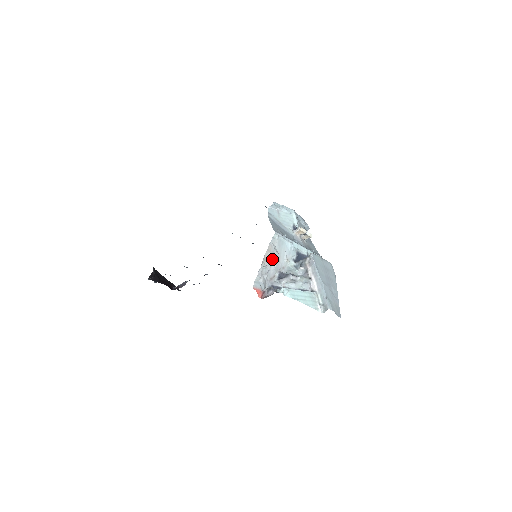
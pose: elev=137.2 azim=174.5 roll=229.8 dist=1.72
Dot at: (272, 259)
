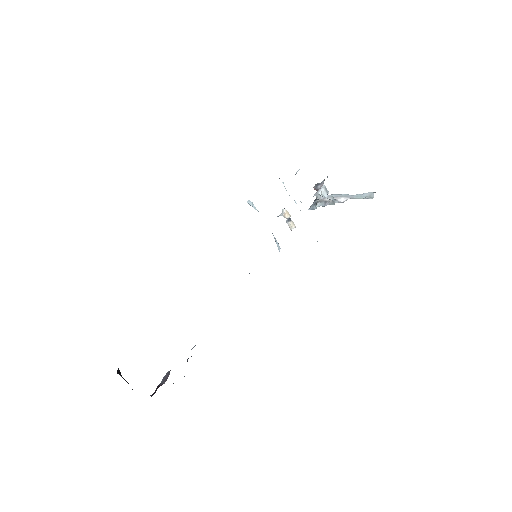
Dot at: occluded
